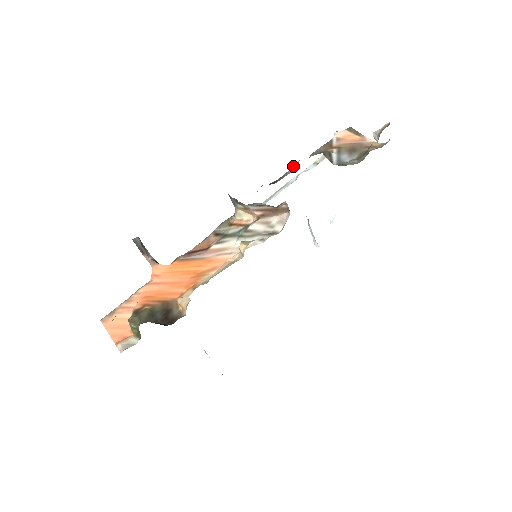
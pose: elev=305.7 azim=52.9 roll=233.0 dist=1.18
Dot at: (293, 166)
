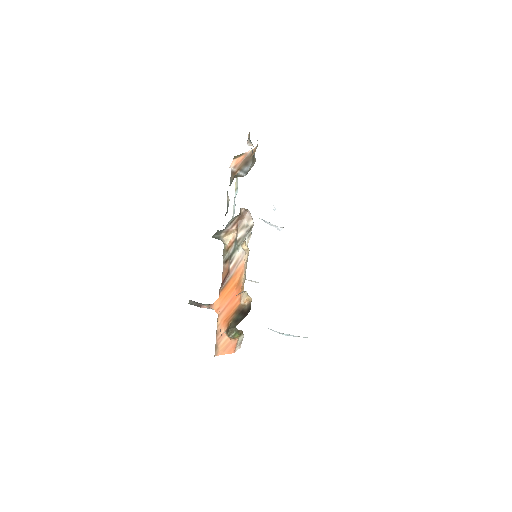
Dot at: (227, 199)
